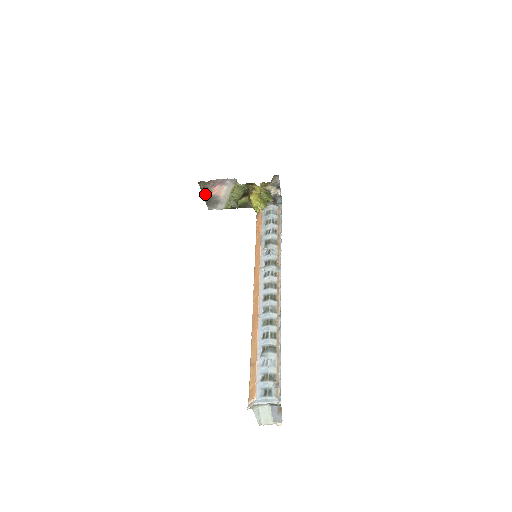
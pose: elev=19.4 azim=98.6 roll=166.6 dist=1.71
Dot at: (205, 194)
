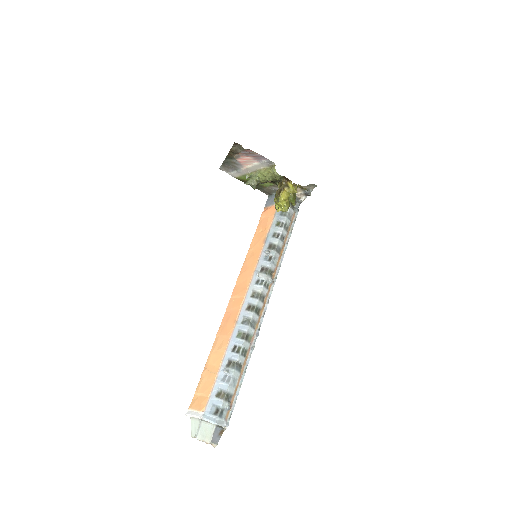
Dot at: (230, 156)
